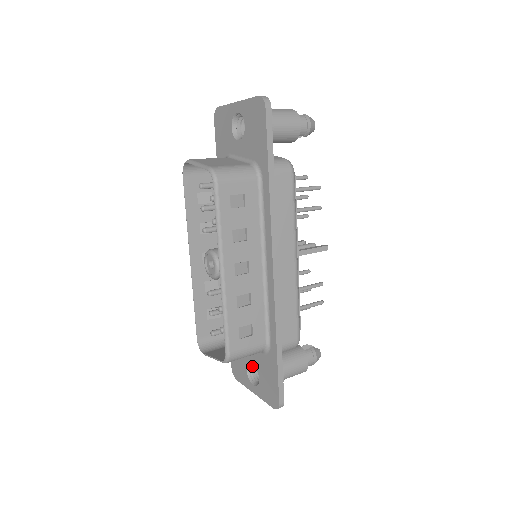
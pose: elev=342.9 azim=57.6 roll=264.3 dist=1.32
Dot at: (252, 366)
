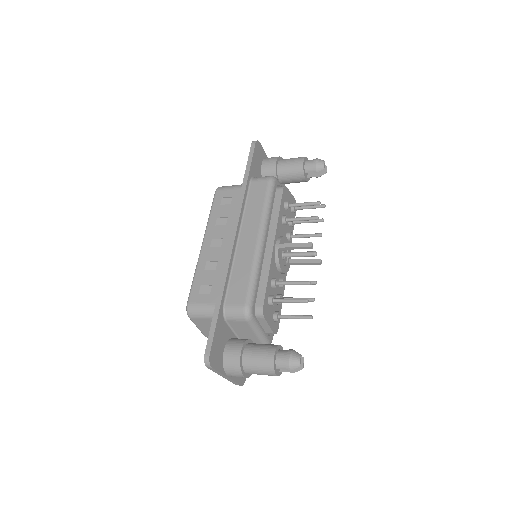
Dot at: occluded
